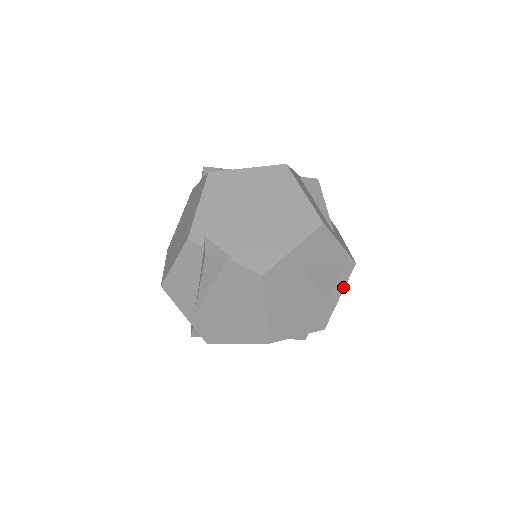
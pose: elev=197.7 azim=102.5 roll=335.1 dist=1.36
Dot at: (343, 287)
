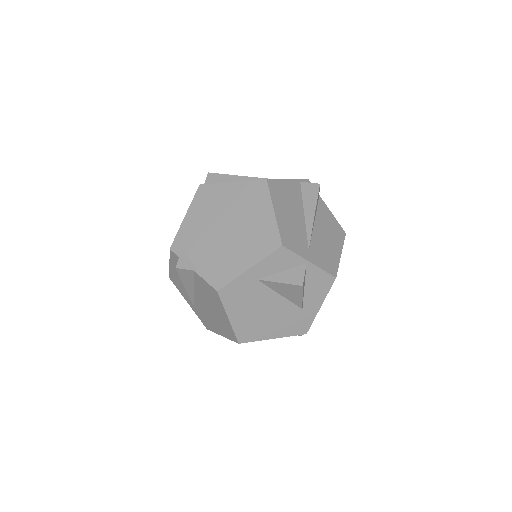
Dot at: (323, 298)
